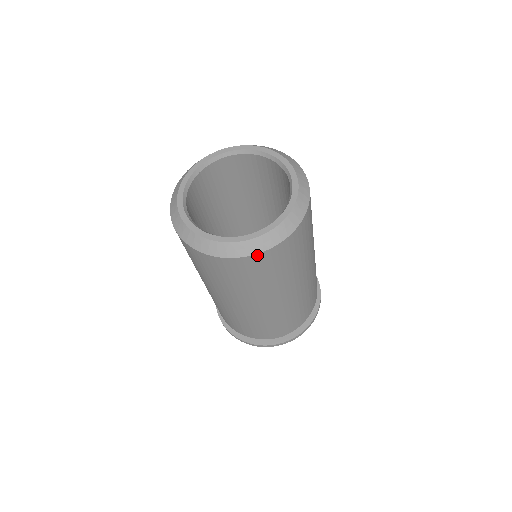
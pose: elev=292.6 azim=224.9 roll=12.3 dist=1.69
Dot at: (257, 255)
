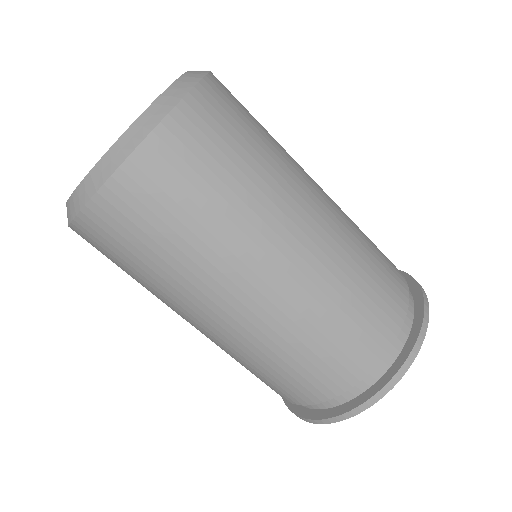
Dot at: (186, 102)
